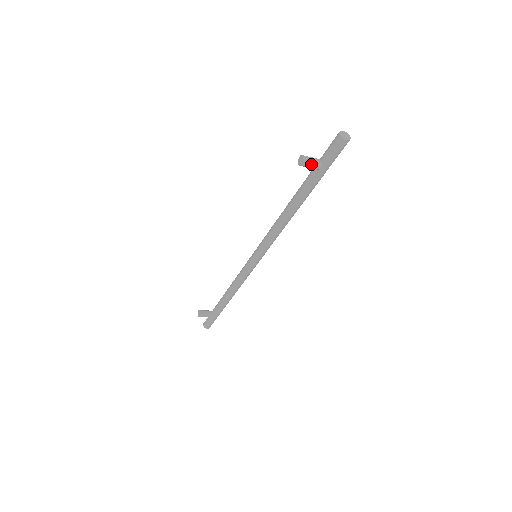
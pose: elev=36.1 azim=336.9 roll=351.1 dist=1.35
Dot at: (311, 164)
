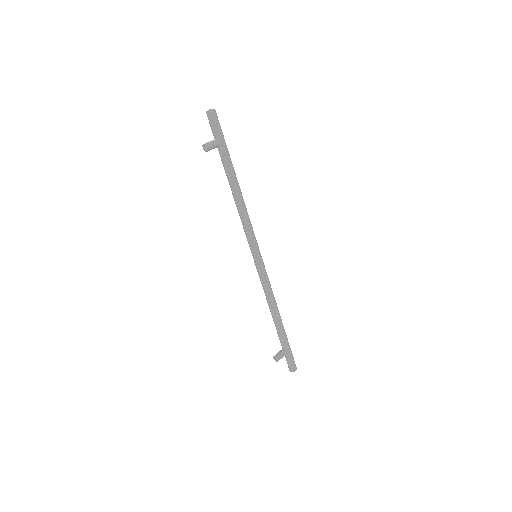
Dot at: (212, 144)
